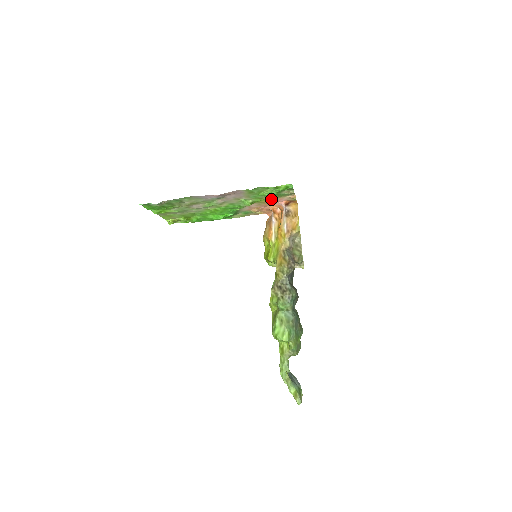
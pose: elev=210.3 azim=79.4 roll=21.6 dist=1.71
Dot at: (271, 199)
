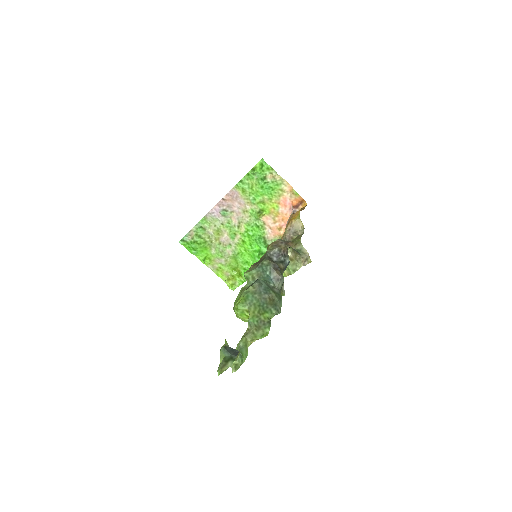
Dot at: (276, 203)
